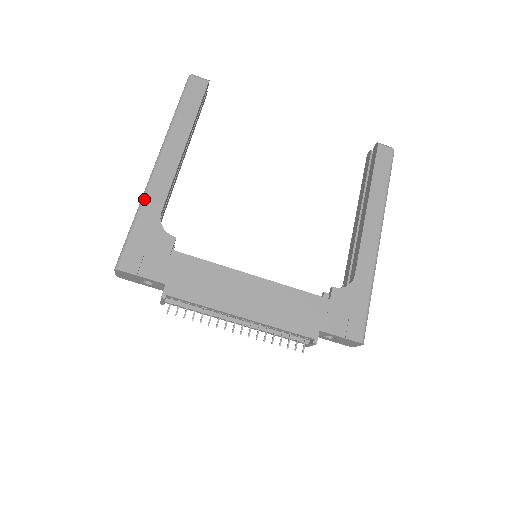
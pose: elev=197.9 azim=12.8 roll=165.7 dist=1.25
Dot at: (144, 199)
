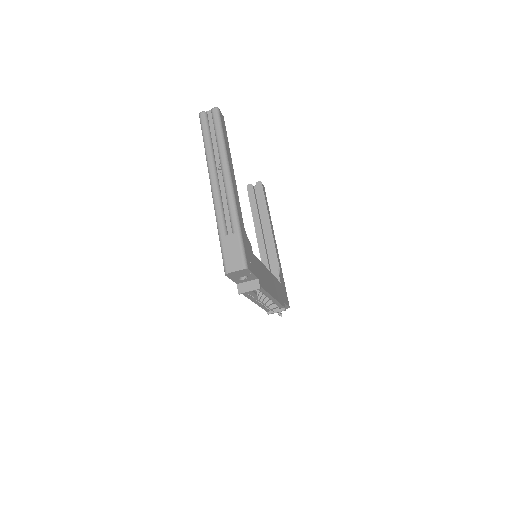
Dot at: (238, 212)
